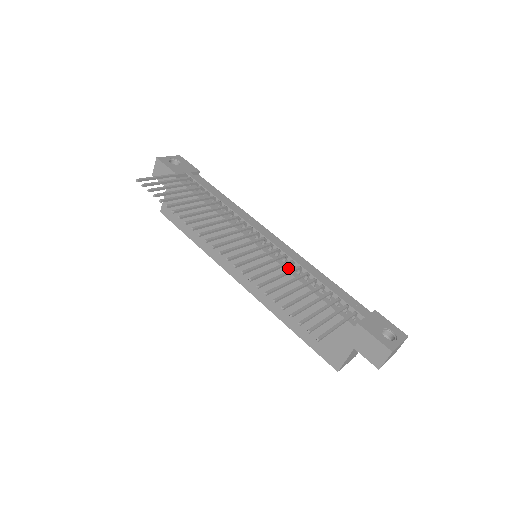
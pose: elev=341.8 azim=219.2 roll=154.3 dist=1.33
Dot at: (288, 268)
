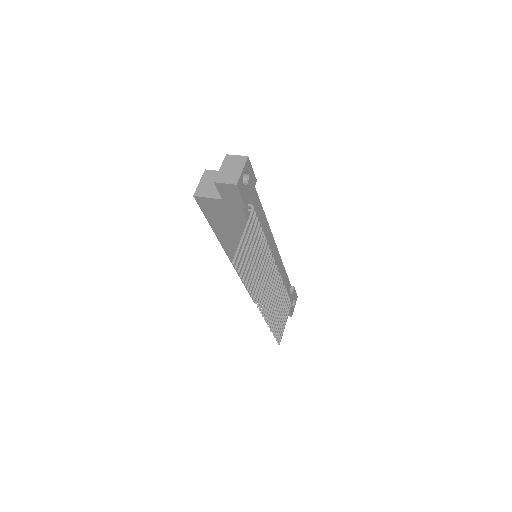
Dot at: occluded
